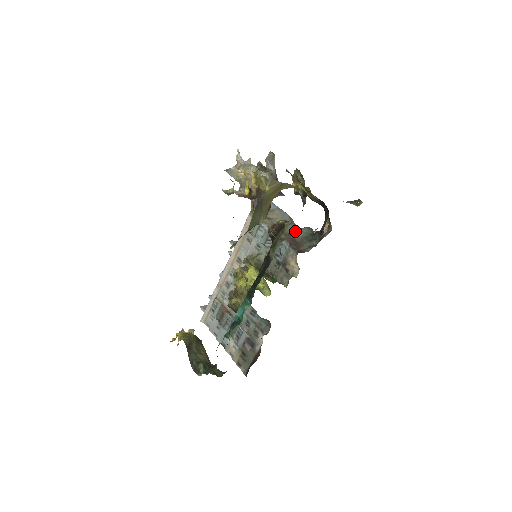
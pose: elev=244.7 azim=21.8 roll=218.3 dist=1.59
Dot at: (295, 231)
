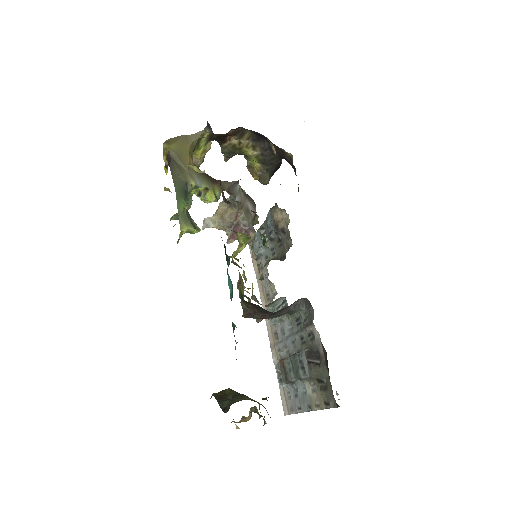
Dot at: occluded
